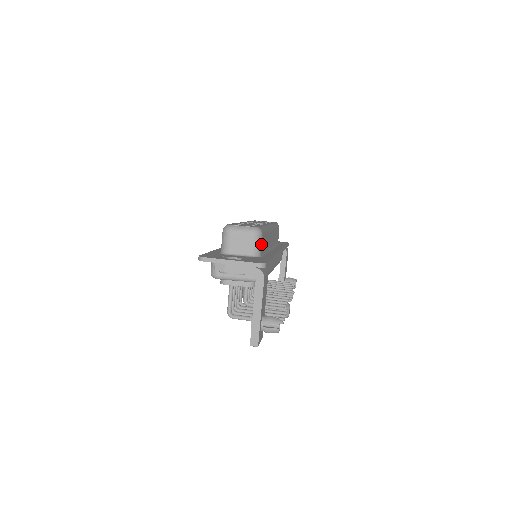
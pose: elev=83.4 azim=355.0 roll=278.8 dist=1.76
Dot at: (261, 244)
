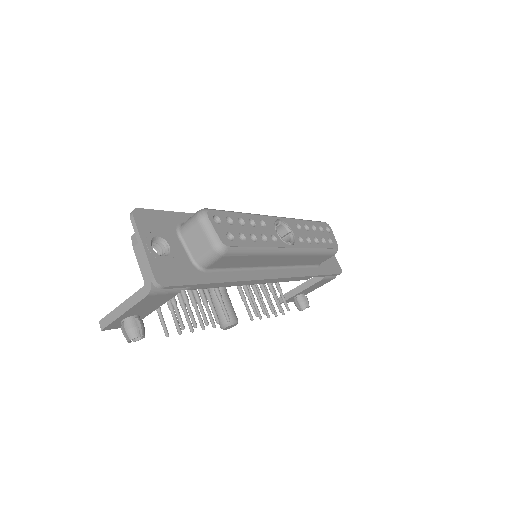
Dot at: (214, 261)
